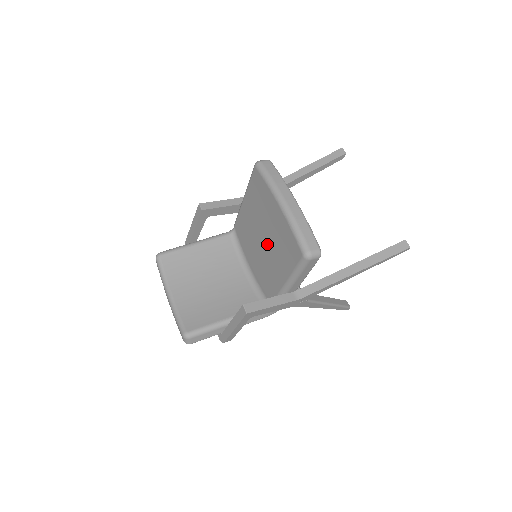
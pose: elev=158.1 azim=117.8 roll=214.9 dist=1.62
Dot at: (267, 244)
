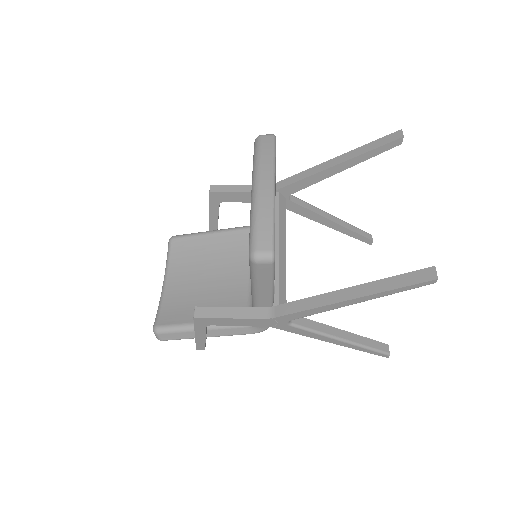
Dot at: occluded
